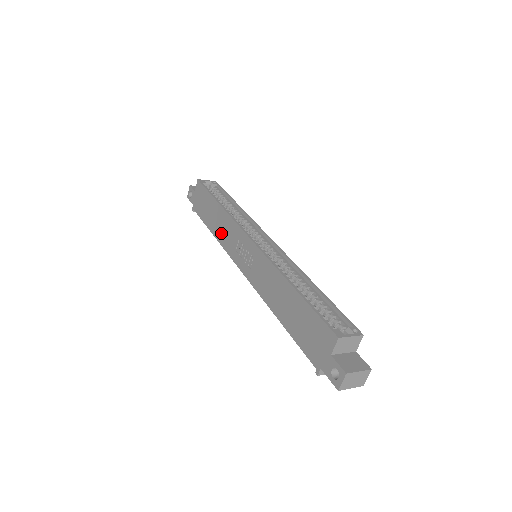
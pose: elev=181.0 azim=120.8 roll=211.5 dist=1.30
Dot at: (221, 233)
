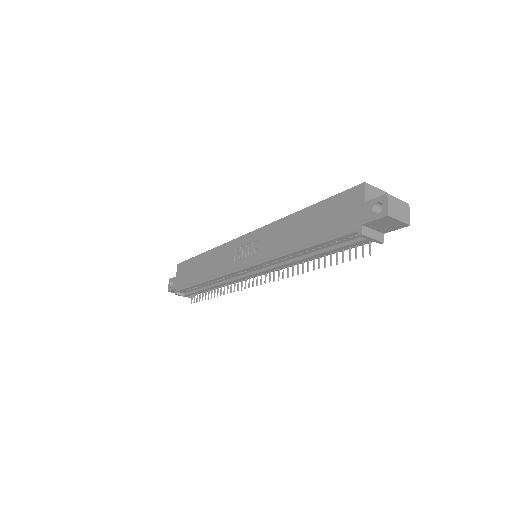
Dot at: (214, 269)
